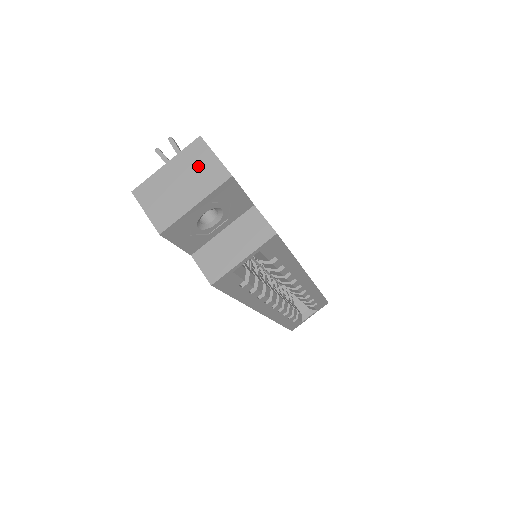
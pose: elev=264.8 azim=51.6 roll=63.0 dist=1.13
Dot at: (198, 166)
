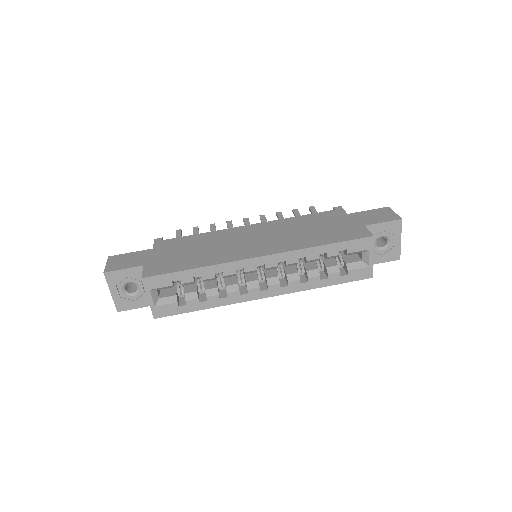
Dot at: occluded
